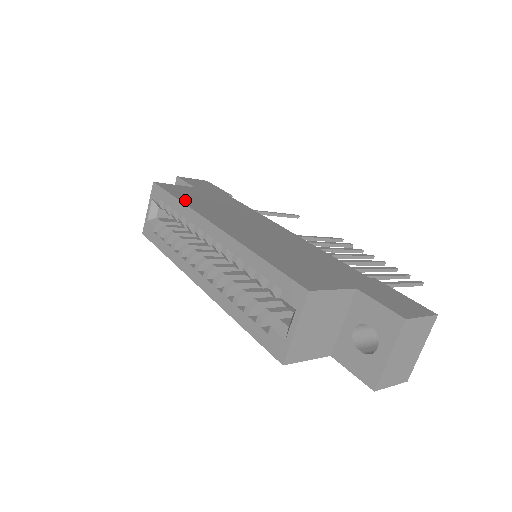
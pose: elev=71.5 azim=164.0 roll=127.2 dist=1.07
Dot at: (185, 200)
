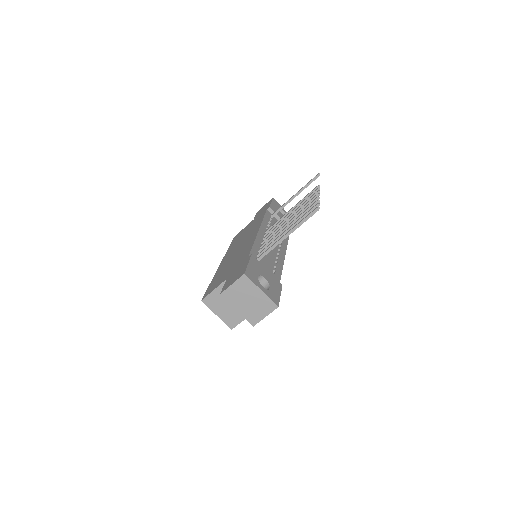
Dot at: (231, 246)
